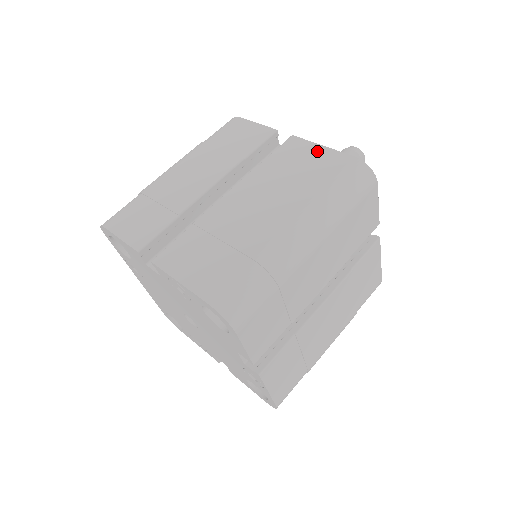
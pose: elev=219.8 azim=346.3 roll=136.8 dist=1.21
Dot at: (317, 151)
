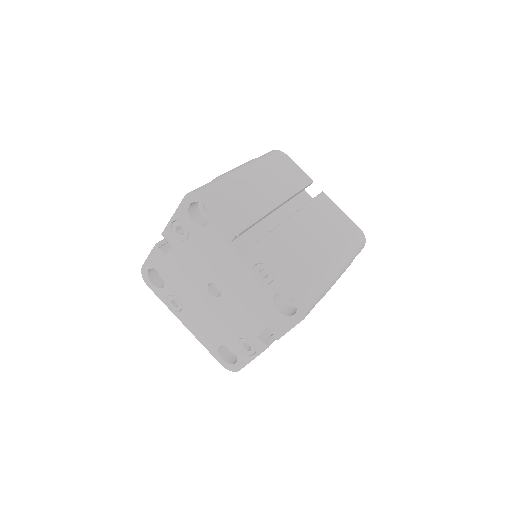
Dot at: occluded
